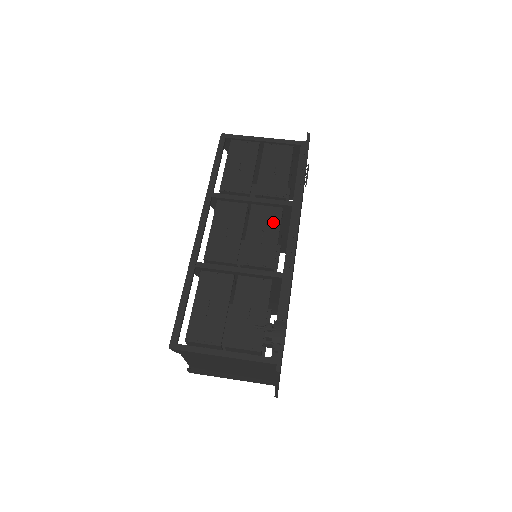
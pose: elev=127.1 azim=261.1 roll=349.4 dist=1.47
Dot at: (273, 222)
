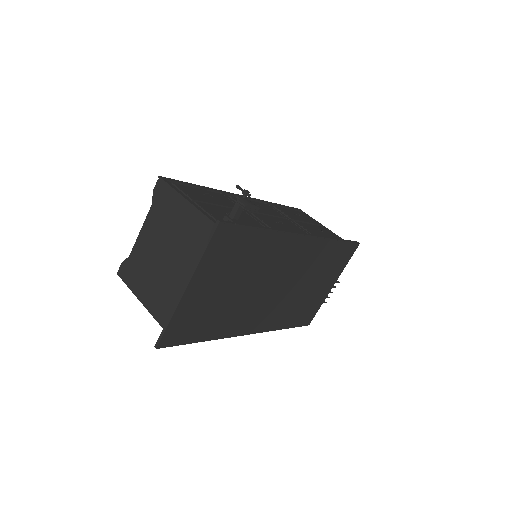
Dot at: (294, 229)
